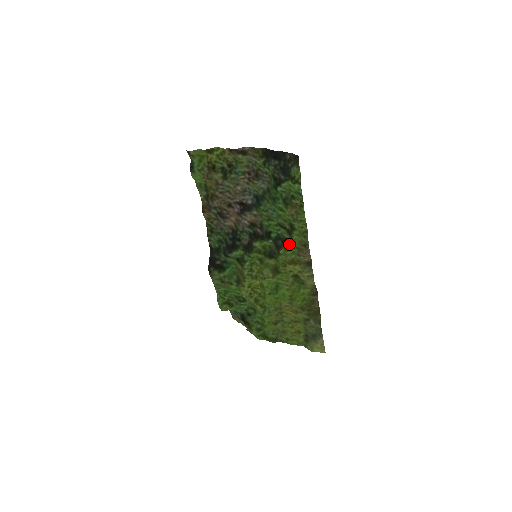
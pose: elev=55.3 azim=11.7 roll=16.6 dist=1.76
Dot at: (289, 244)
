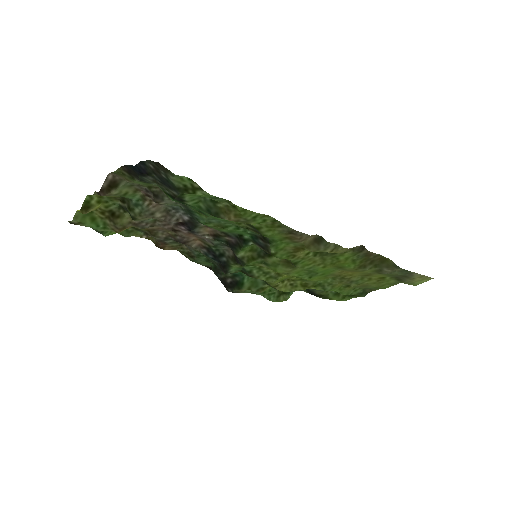
Dot at: (272, 239)
